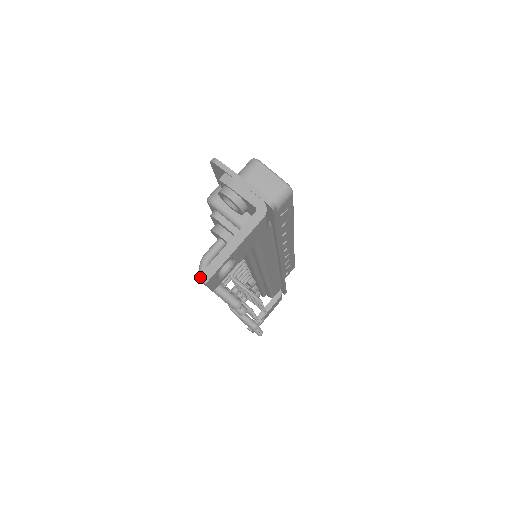
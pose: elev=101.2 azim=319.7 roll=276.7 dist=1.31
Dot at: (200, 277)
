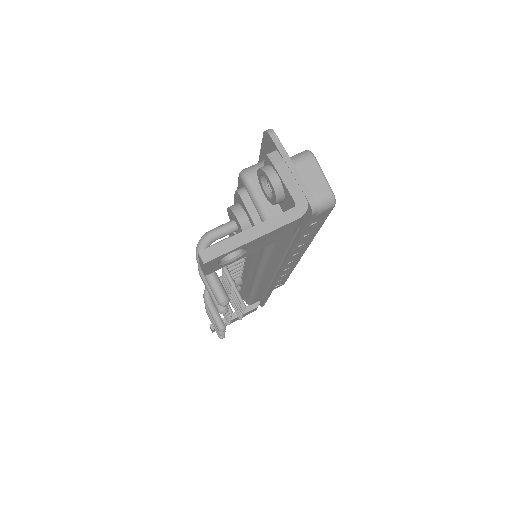
Dot at: (201, 253)
